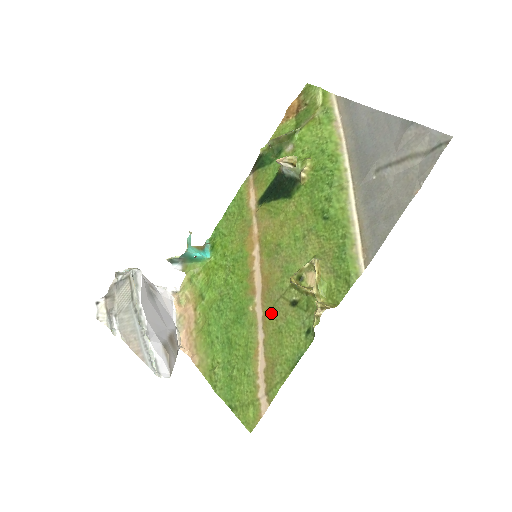
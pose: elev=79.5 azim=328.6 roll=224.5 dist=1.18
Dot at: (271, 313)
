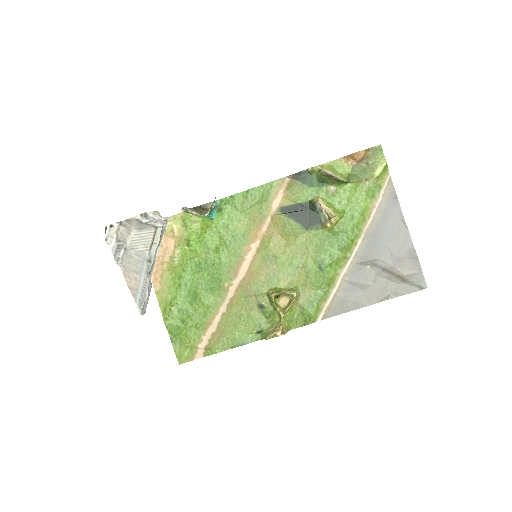
Dot at: (240, 300)
